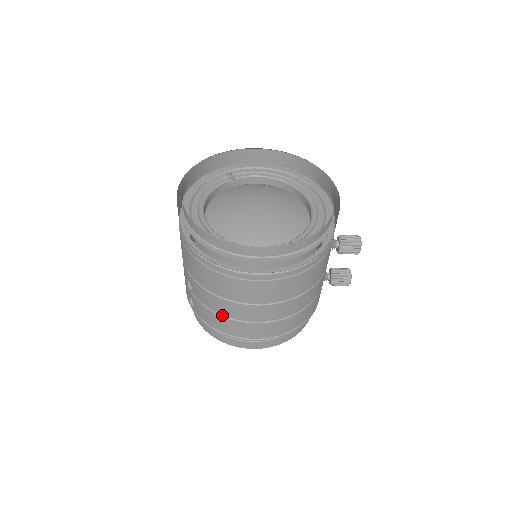
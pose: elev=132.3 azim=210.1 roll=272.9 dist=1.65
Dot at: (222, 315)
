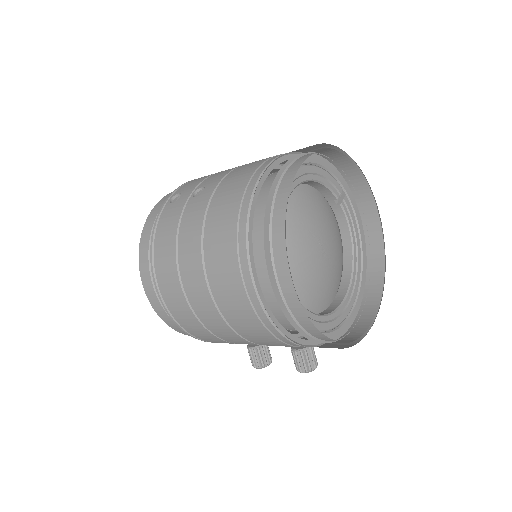
Dot at: (178, 246)
